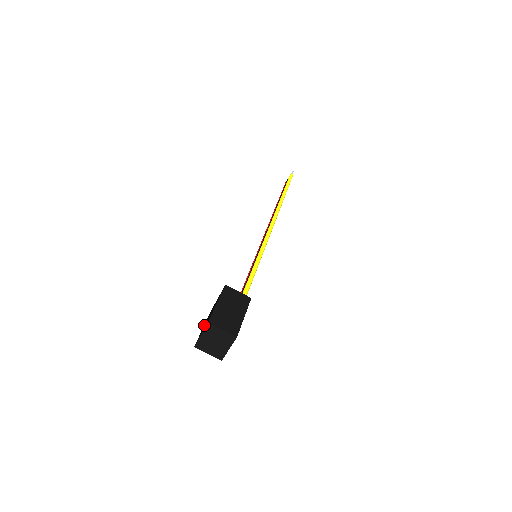
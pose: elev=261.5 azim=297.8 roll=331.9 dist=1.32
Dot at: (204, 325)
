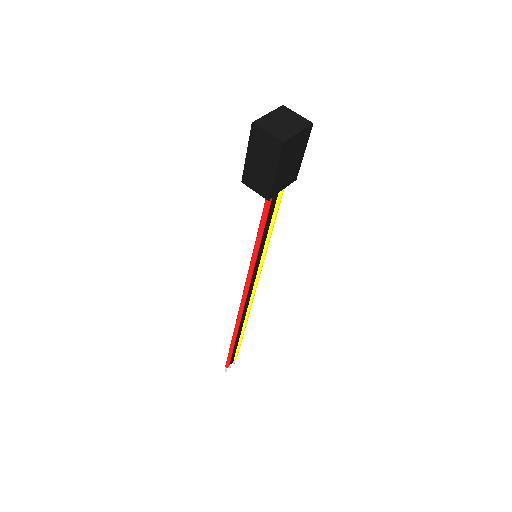
Dot at: occluded
